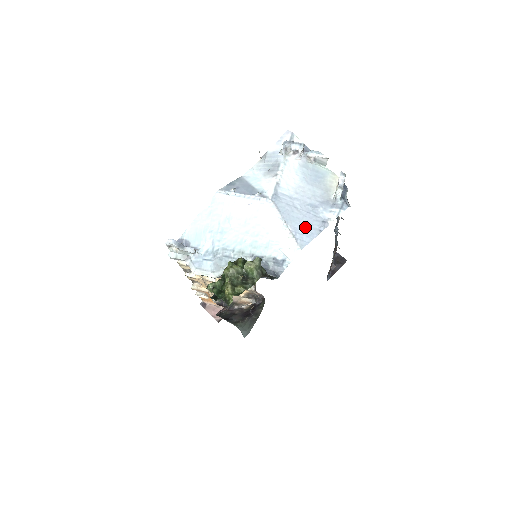
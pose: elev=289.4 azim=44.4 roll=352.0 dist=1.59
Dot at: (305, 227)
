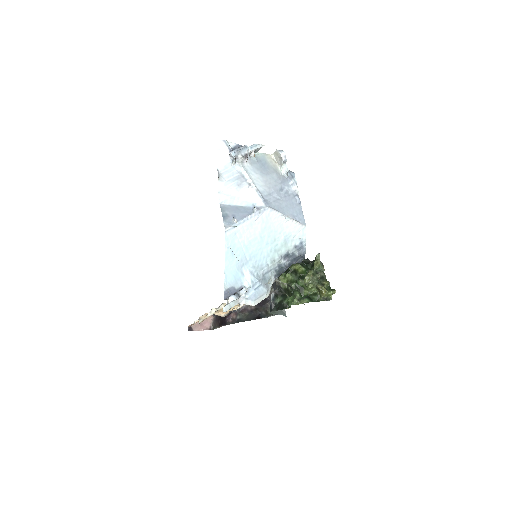
Dot at: (293, 209)
